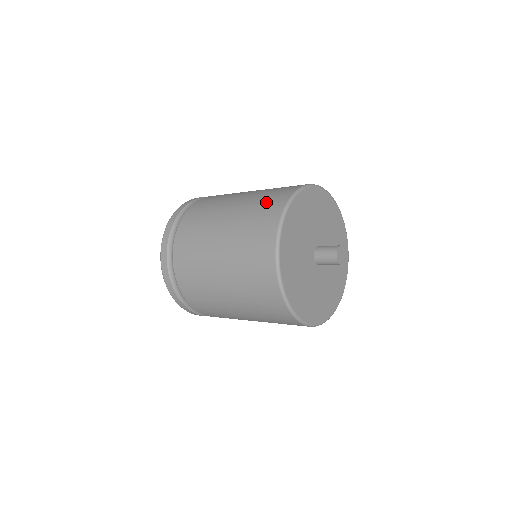
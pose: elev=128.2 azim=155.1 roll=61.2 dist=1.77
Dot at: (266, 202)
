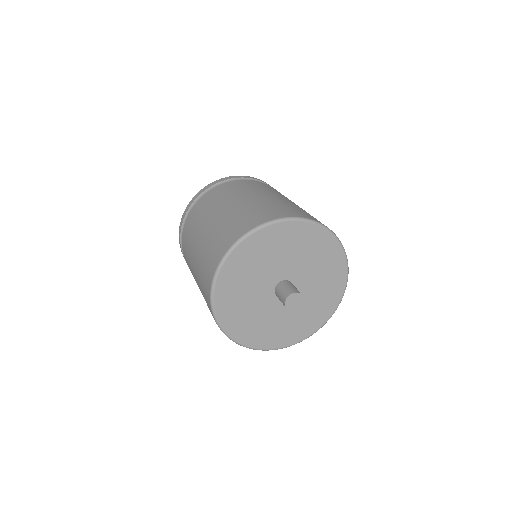
Dot at: (212, 252)
